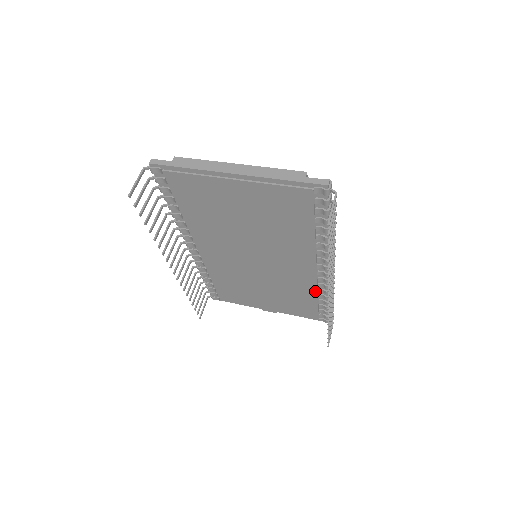
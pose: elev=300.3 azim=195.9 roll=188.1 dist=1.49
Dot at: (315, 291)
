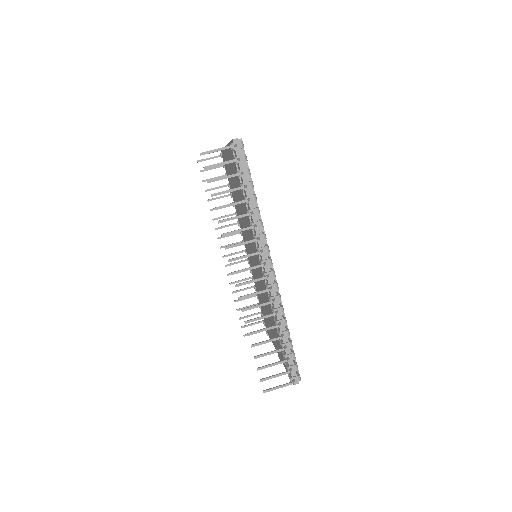
Dot at: occluded
